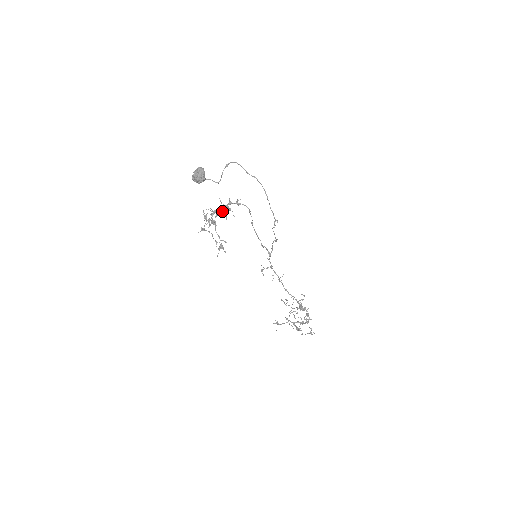
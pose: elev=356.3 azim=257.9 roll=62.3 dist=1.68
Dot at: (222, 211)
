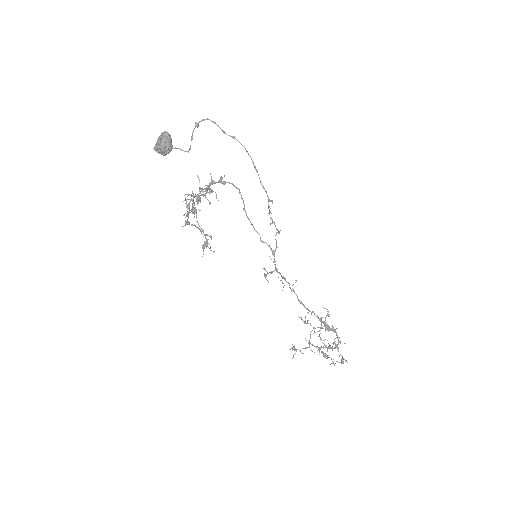
Dot at: (203, 194)
